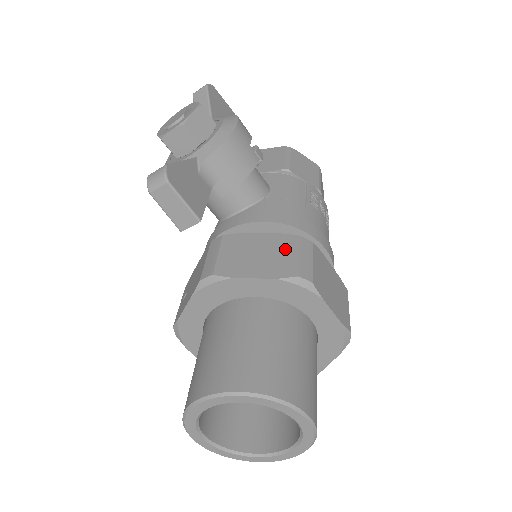
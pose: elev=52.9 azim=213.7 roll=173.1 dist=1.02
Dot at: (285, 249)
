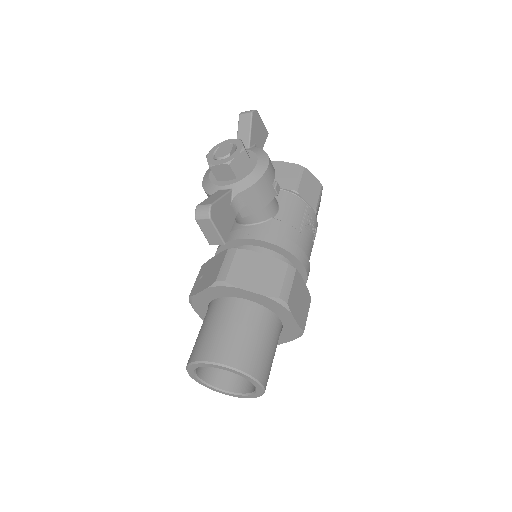
Dot at: (276, 273)
